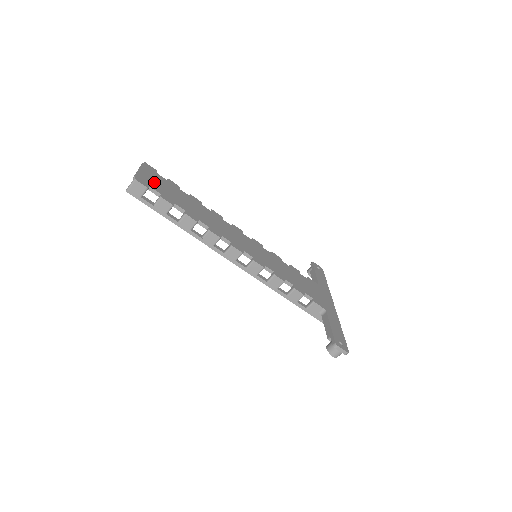
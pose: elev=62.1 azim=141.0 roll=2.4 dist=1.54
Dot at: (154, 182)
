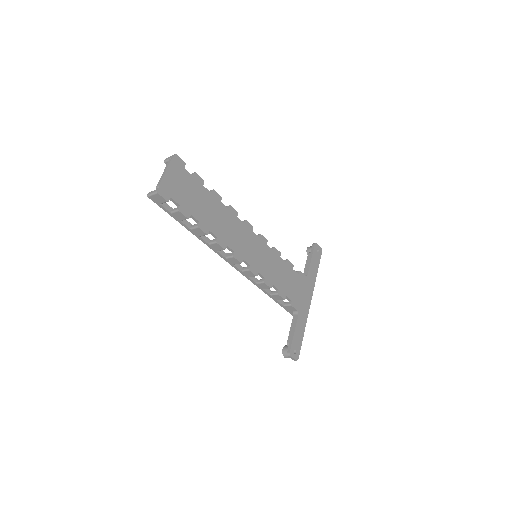
Dot at: (177, 187)
